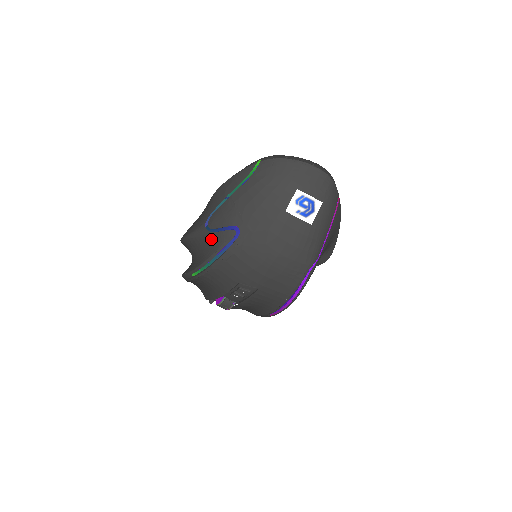
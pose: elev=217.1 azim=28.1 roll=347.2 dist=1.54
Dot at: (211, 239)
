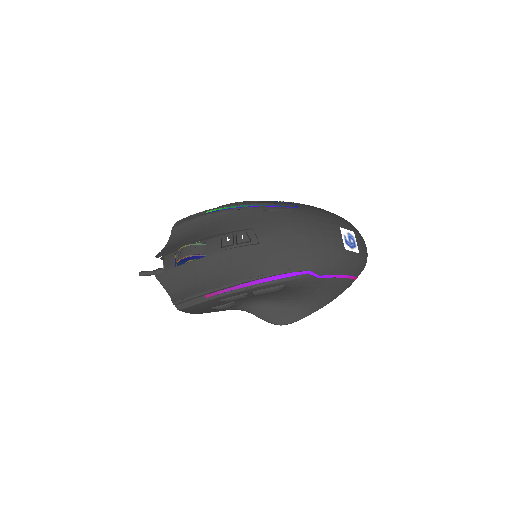
Dot at: (264, 202)
